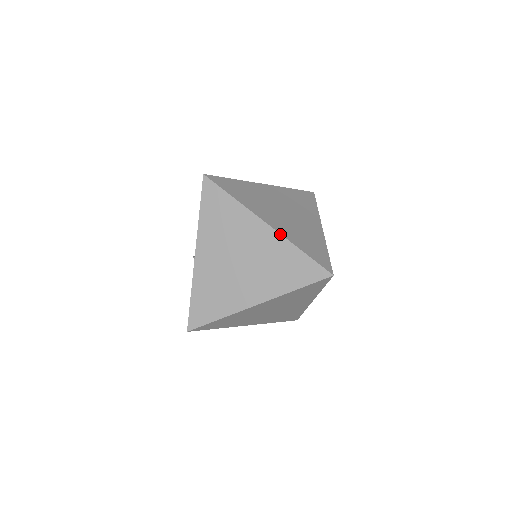
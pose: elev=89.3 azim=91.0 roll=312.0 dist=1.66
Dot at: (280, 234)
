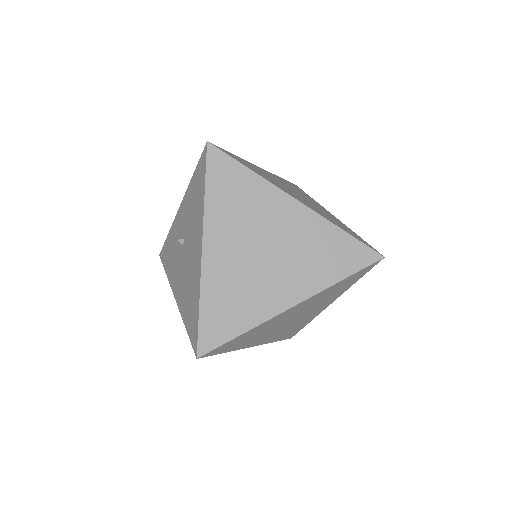
Dot at: occluded
